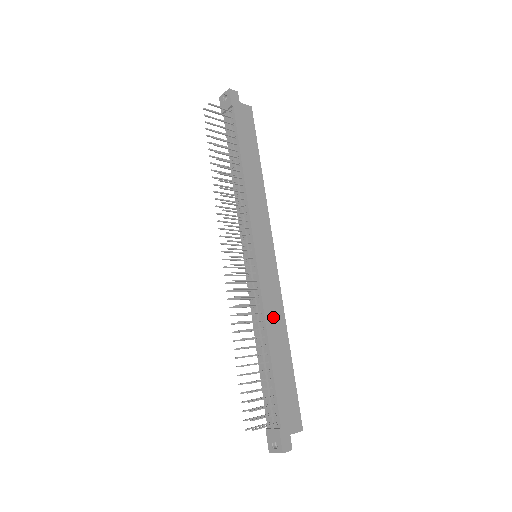
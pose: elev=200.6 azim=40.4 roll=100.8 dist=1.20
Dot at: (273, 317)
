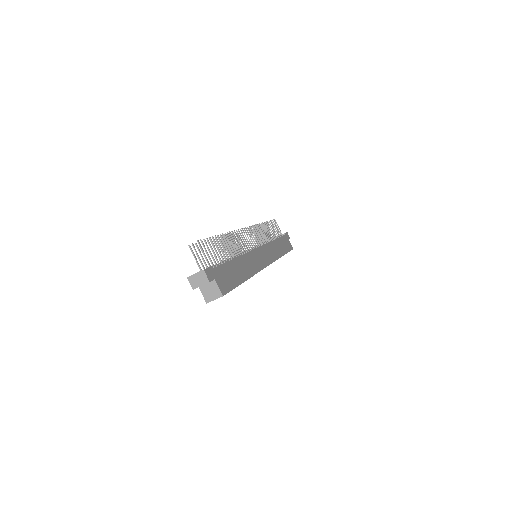
Dot at: (249, 262)
